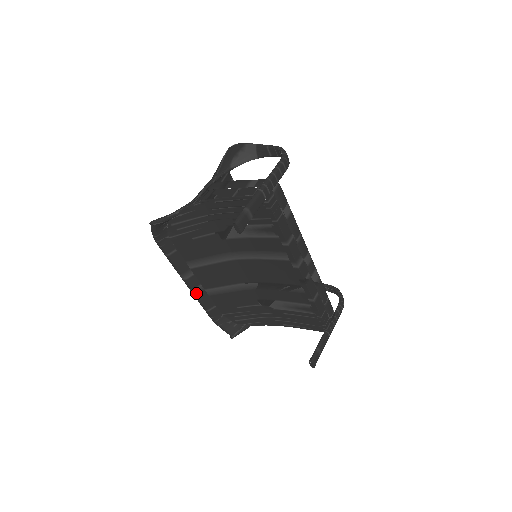
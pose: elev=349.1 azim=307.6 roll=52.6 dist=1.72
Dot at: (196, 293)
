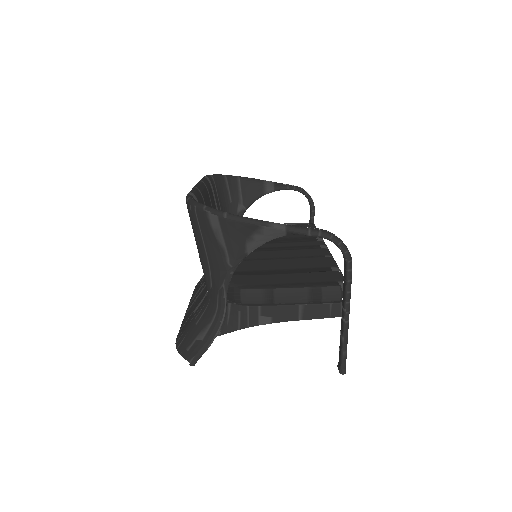
Dot at: occluded
